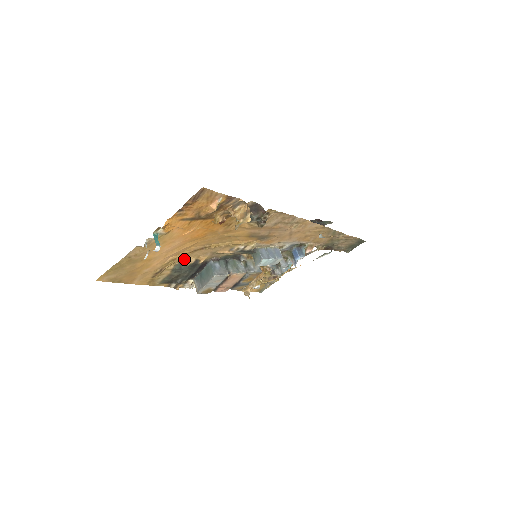
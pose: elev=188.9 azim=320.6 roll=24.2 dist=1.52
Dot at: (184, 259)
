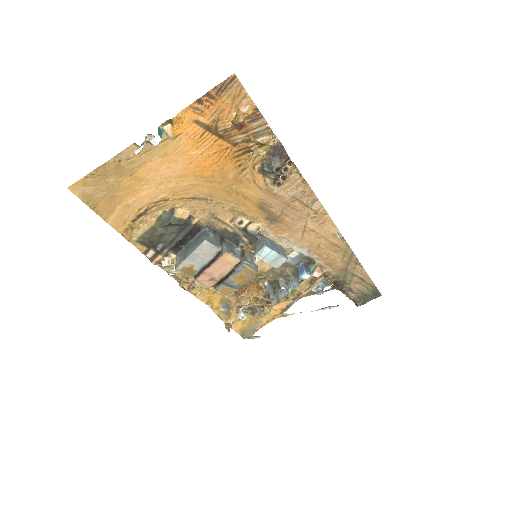
Dot at: (177, 206)
